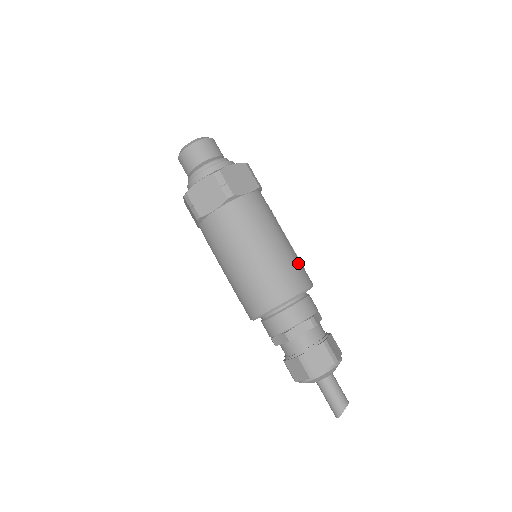
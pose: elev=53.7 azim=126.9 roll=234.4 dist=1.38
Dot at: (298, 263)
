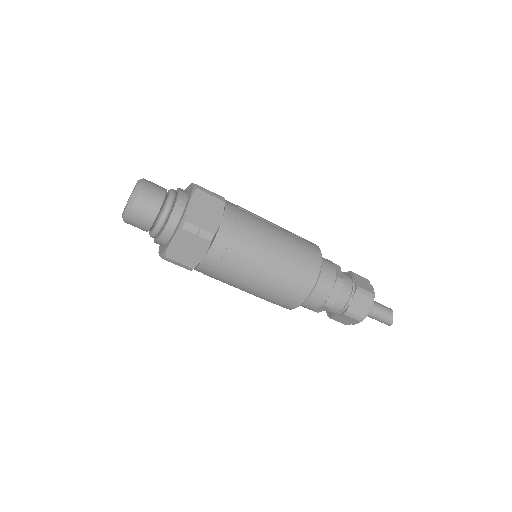
Dot at: (300, 243)
